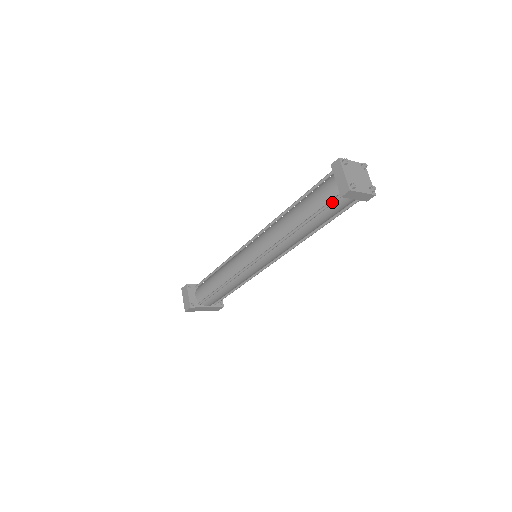
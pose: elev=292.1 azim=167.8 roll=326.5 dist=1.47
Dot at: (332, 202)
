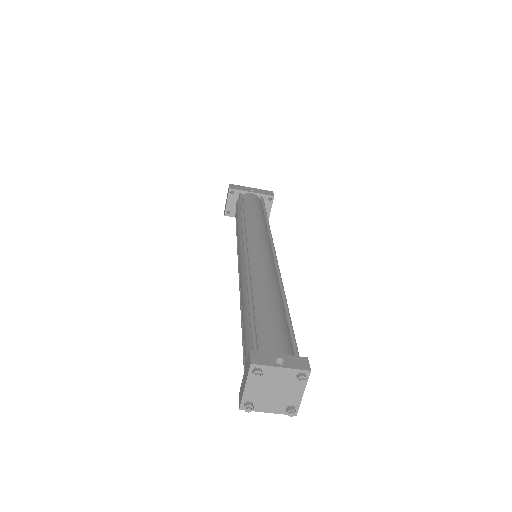
Dot at: occluded
